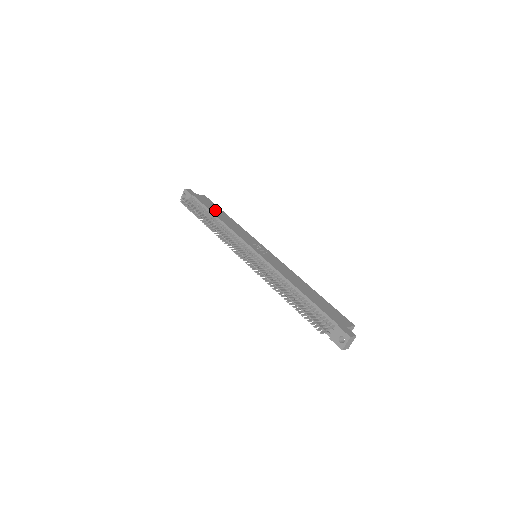
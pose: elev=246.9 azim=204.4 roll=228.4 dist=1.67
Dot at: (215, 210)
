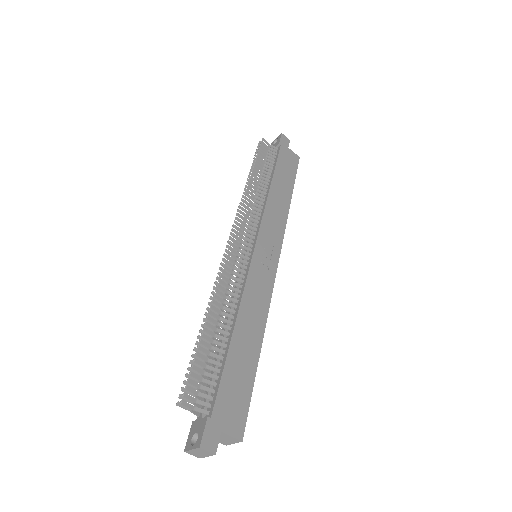
Dot at: (283, 176)
